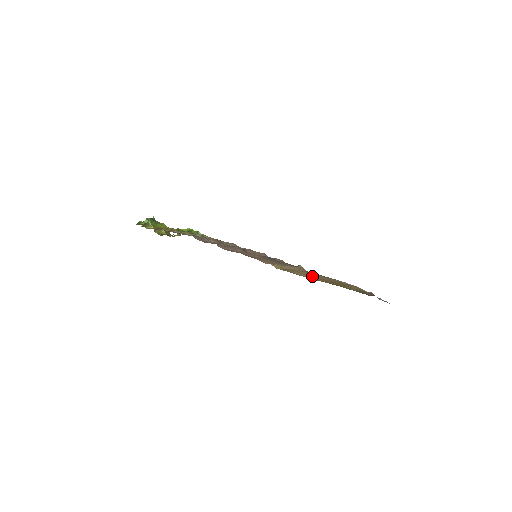
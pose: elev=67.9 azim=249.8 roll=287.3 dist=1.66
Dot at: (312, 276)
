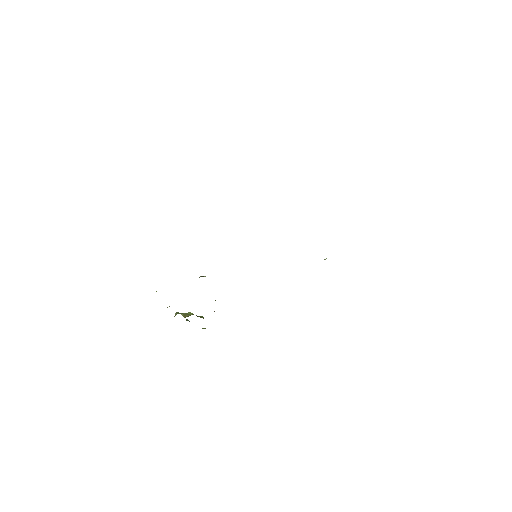
Dot at: occluded
